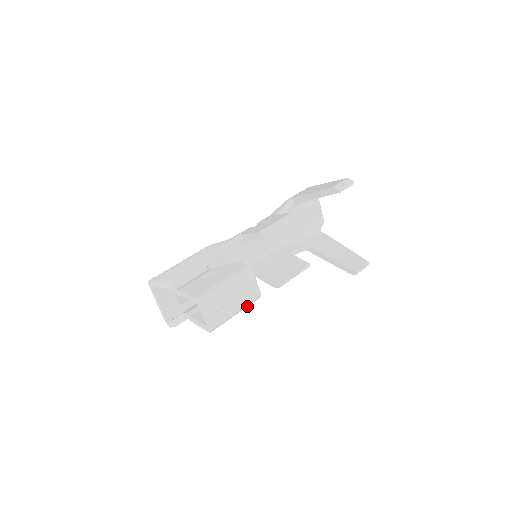
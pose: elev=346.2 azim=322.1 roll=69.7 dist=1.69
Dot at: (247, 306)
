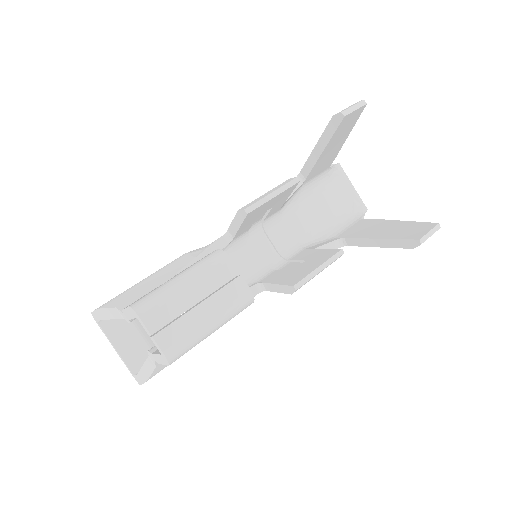
Dot at: (232, 315)
